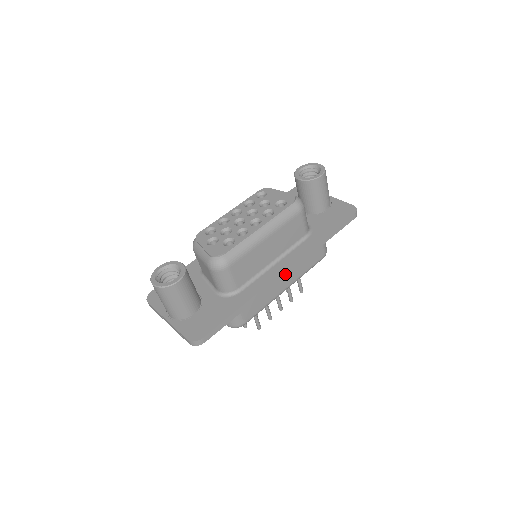
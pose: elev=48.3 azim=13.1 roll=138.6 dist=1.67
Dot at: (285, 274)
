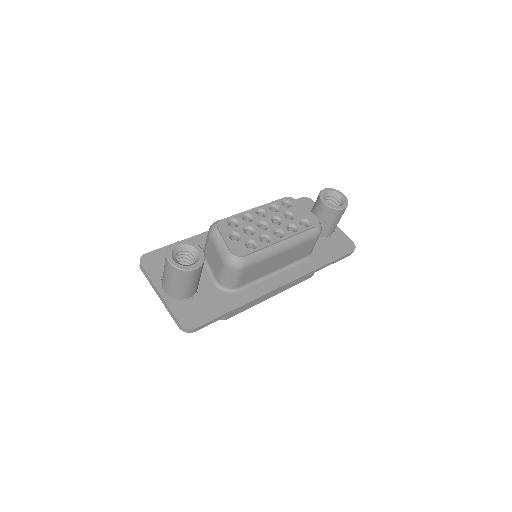
Dot at: (281, 288)
